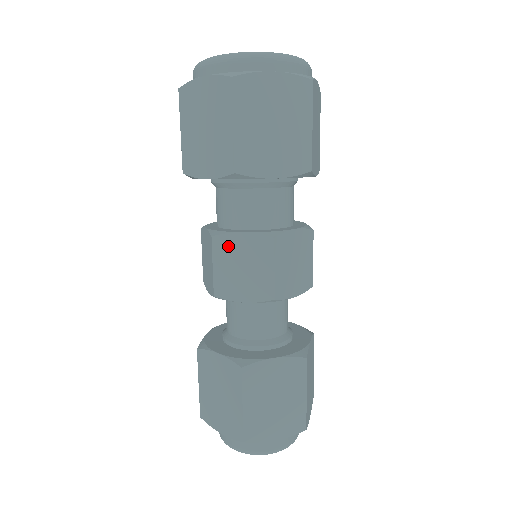
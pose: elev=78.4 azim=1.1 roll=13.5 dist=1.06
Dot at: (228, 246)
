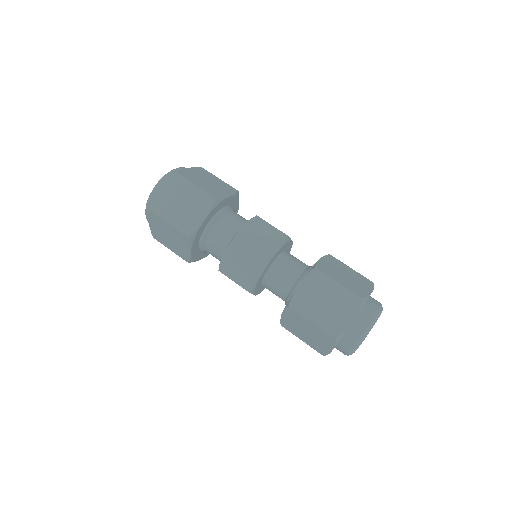
Dot at: (244, 236)
